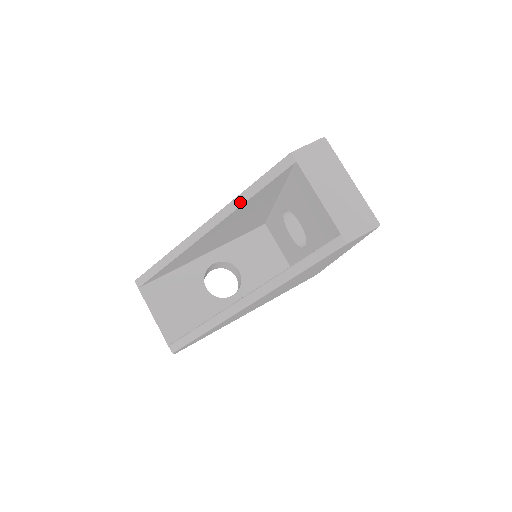
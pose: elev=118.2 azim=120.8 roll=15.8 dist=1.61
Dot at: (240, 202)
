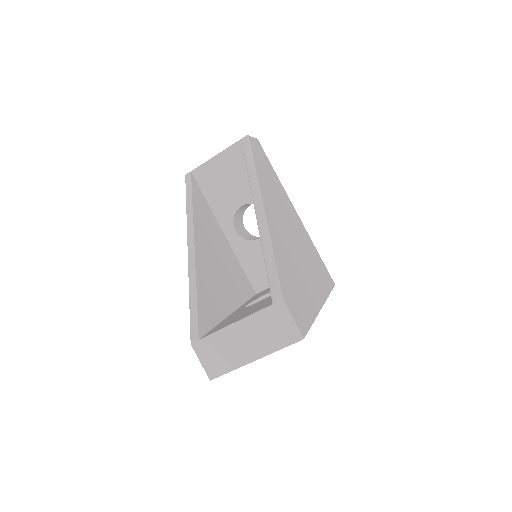
Dot at: (190, 209)
